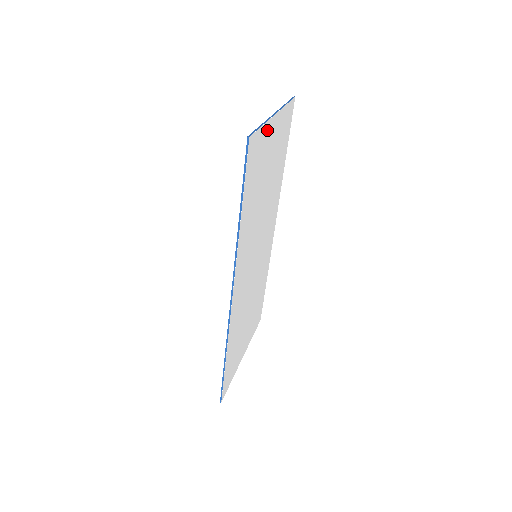
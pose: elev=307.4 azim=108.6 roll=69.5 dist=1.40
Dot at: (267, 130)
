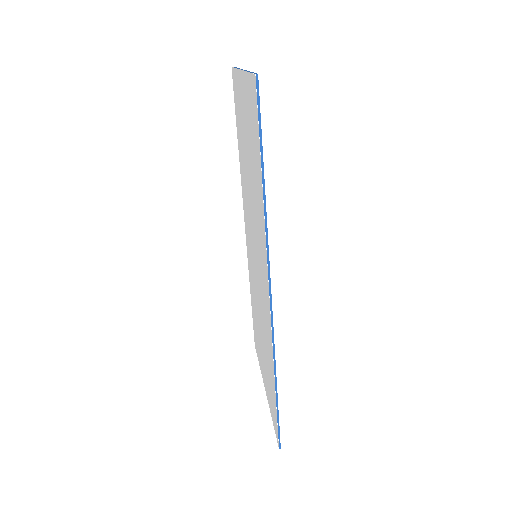
Dot at: occluded
